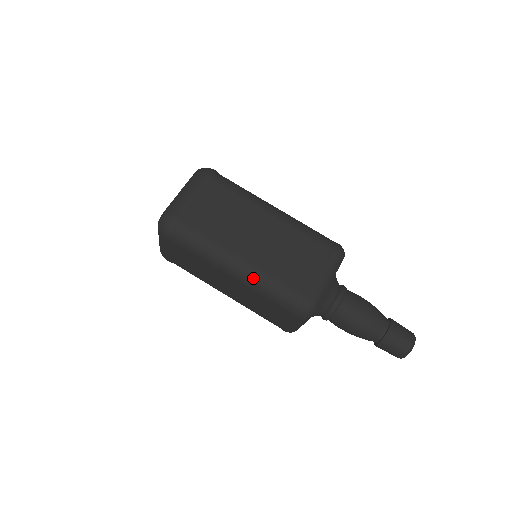
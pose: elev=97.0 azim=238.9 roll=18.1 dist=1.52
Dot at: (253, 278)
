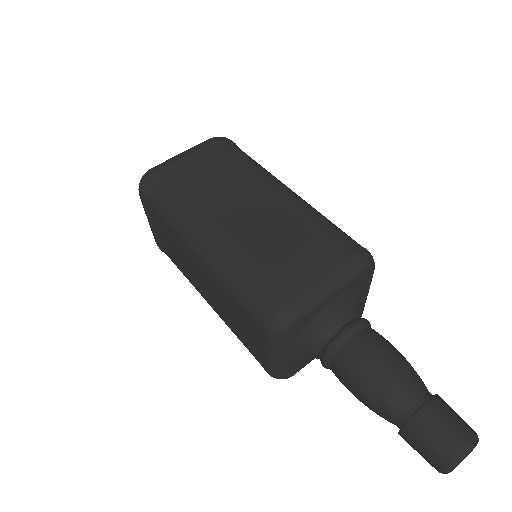
Dot at: (217, 259)
